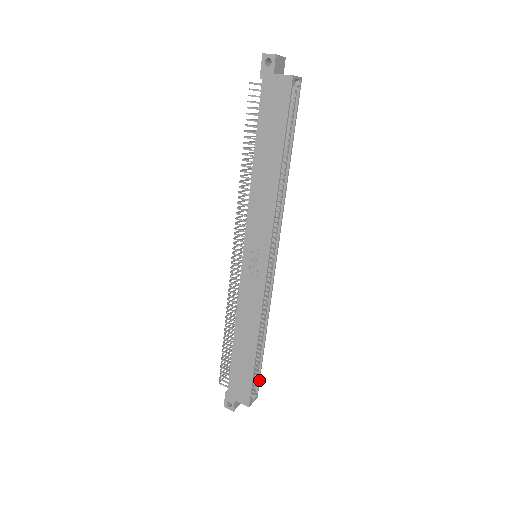
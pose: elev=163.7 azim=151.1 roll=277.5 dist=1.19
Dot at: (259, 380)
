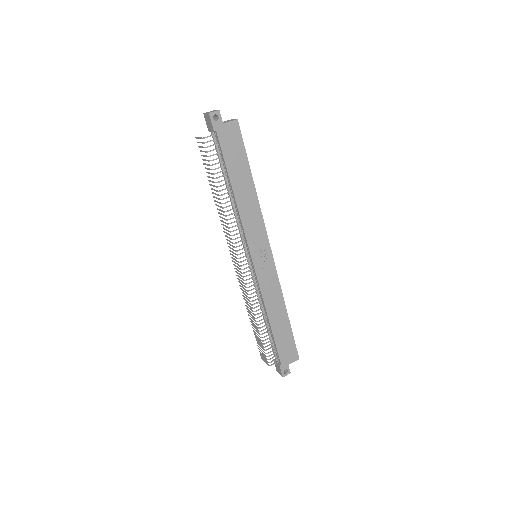
Dot at: occluded
